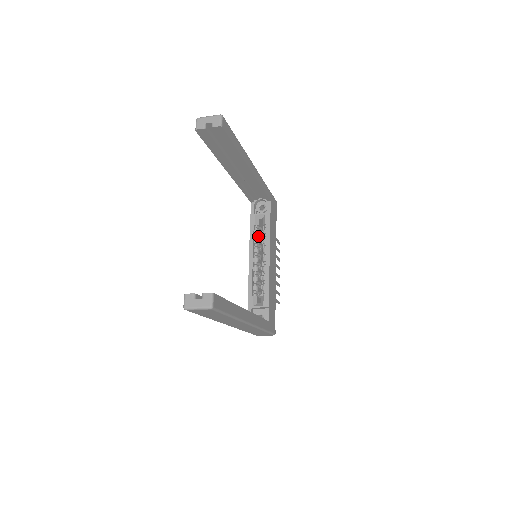
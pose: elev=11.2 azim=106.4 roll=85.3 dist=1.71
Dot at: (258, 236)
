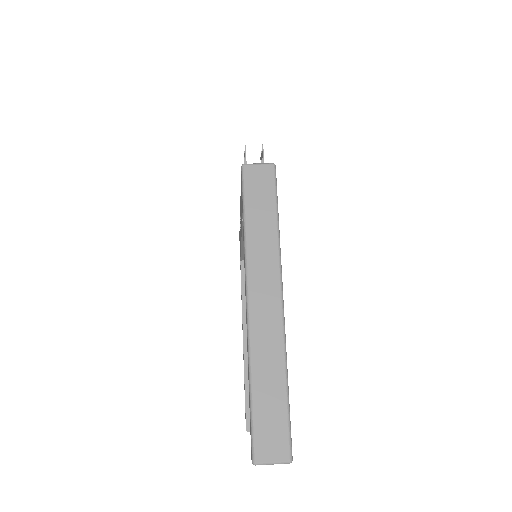
Dot at: occluded
